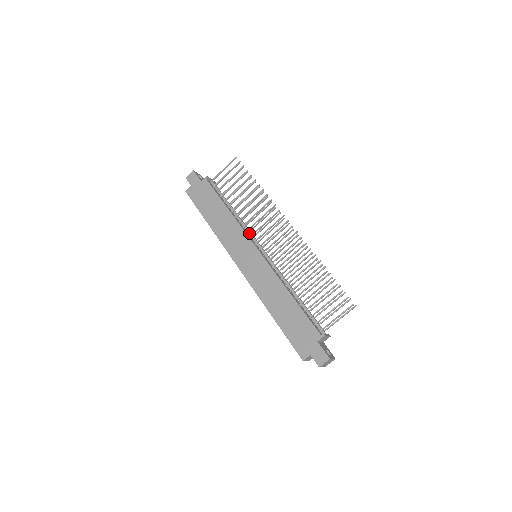
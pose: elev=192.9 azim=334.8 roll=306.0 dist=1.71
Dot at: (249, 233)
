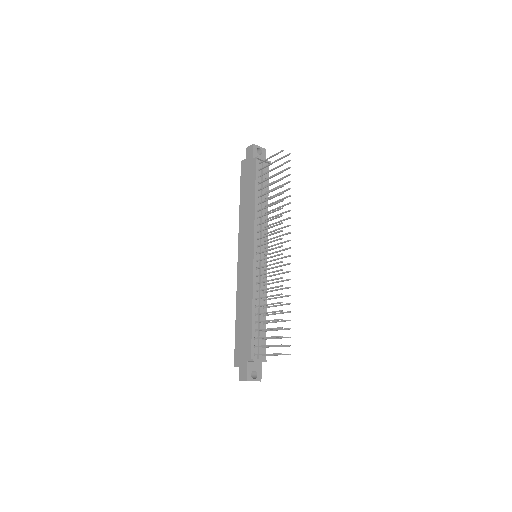
Dot at: (260, 232)
